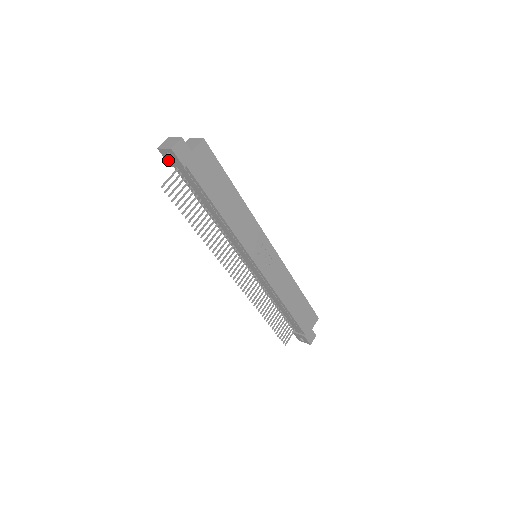
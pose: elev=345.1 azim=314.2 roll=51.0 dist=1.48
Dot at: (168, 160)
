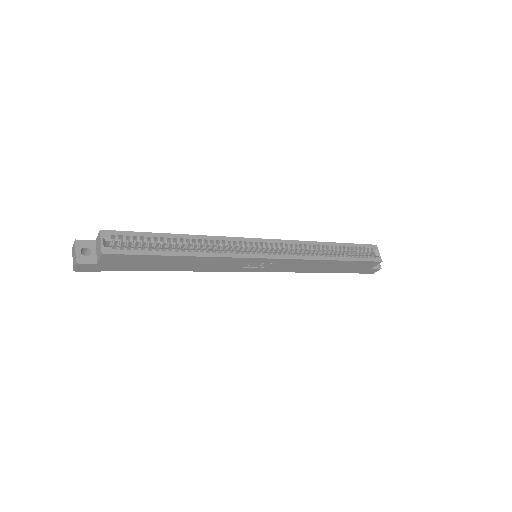
Dot at: occluded
